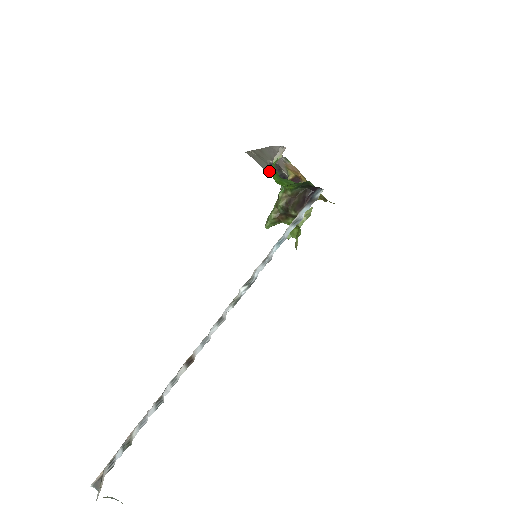
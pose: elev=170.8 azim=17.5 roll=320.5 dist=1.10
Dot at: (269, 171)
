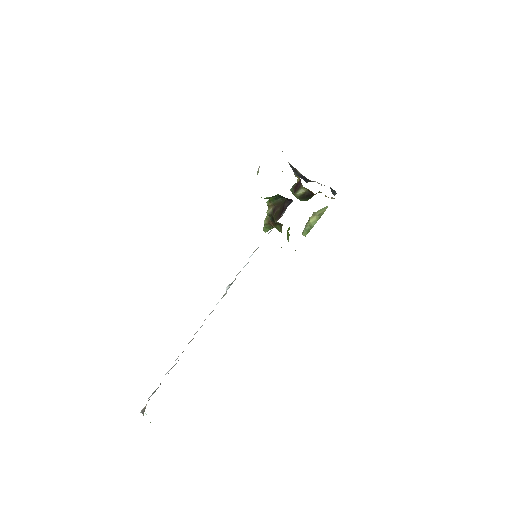
Dot at: occluded
